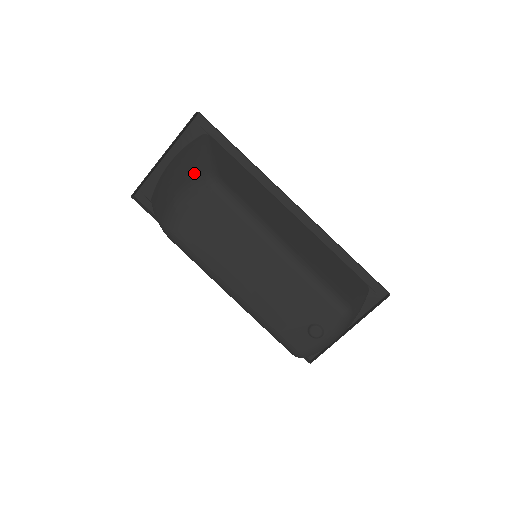
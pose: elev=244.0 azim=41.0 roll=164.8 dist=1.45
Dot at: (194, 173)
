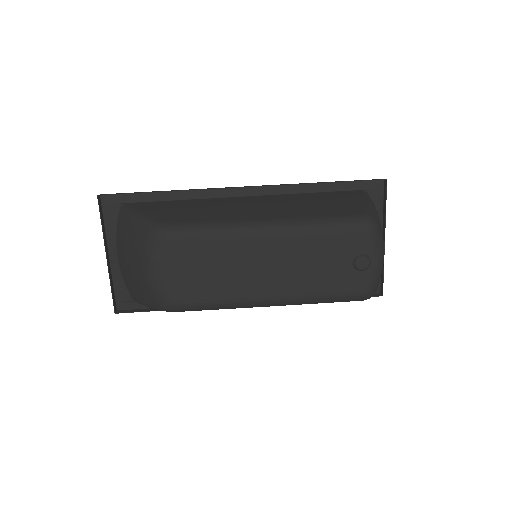
Dot at: (142, 241)
